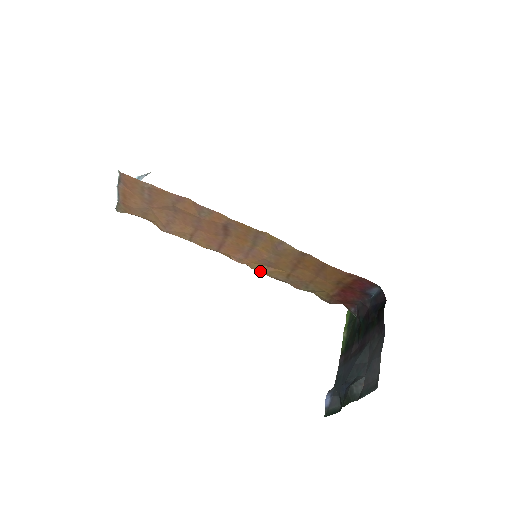
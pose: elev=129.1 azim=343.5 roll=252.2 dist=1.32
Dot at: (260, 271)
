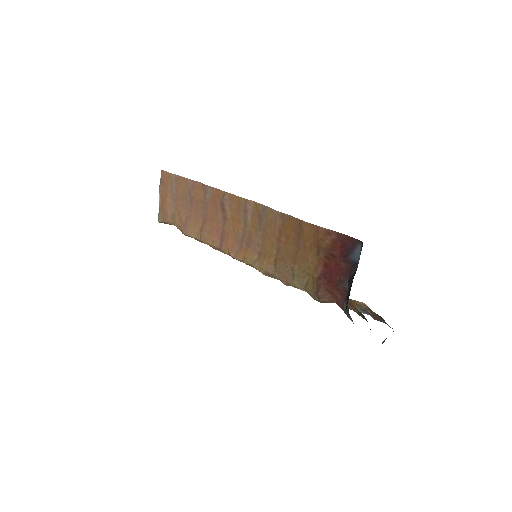
Dot at: (253, 265)
